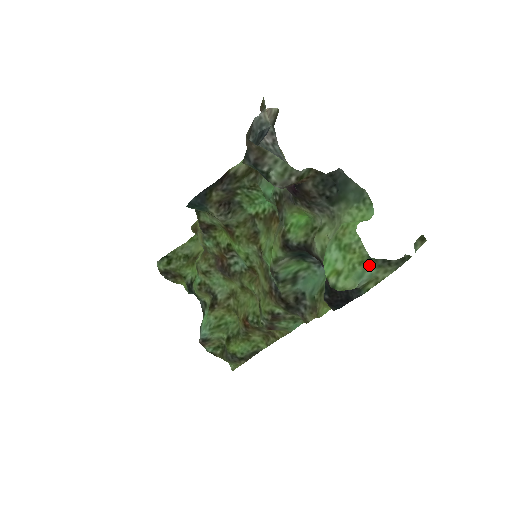
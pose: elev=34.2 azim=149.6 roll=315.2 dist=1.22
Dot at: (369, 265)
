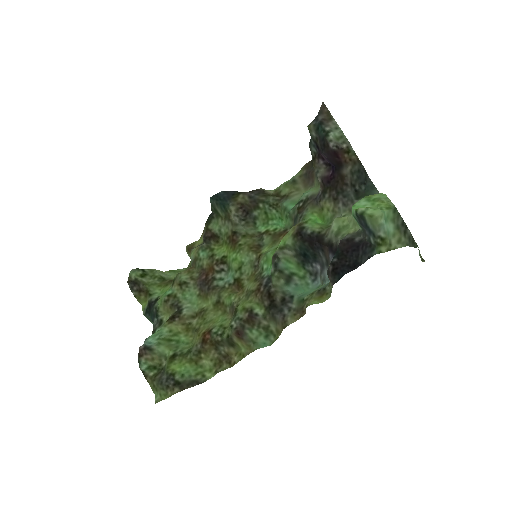
Dot at: (392, 217)
